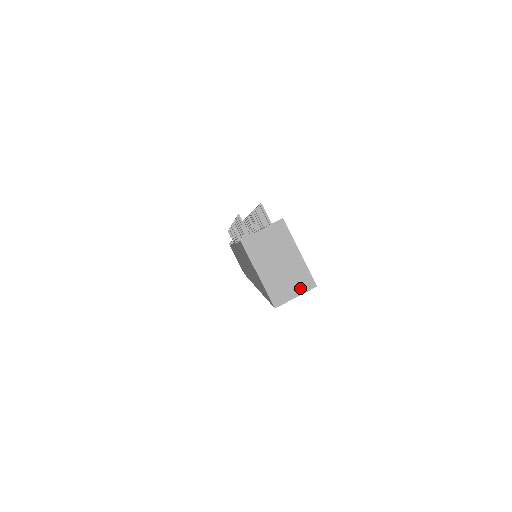
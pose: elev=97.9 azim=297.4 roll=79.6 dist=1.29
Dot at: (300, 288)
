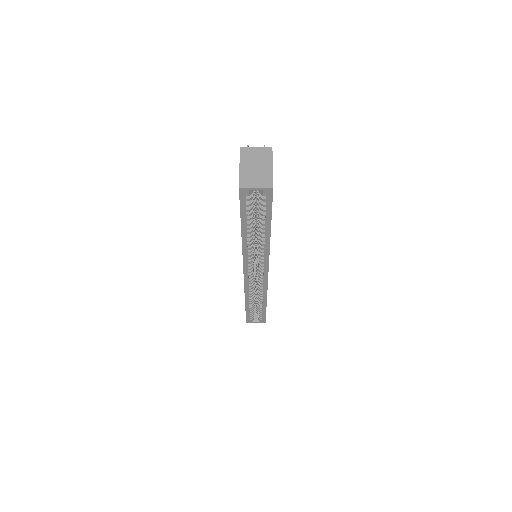
Dot at: (262, 184)
